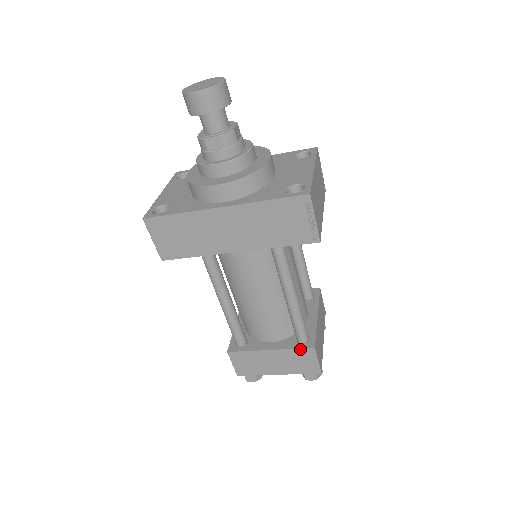
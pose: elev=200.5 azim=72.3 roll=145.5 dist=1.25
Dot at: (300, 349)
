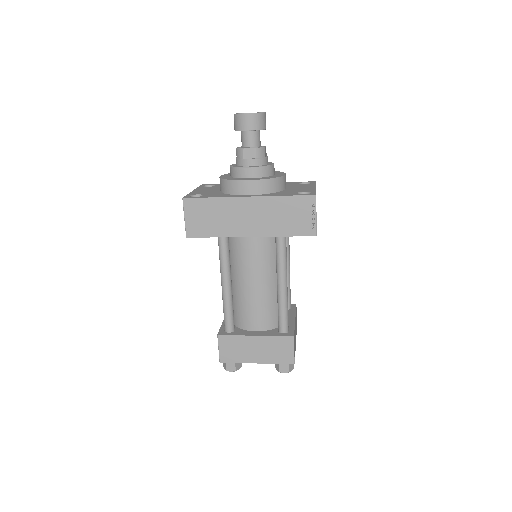
Dot at: (281, 337)
